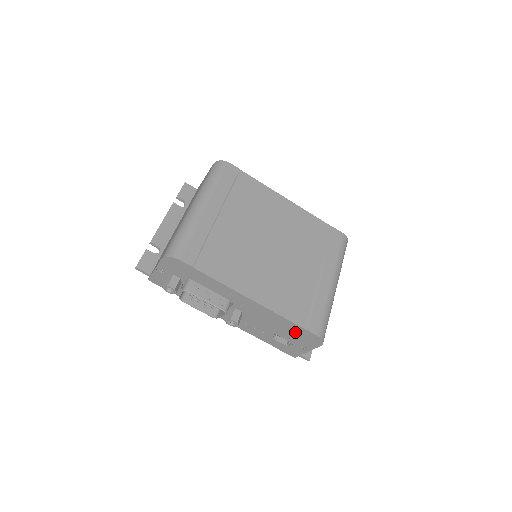
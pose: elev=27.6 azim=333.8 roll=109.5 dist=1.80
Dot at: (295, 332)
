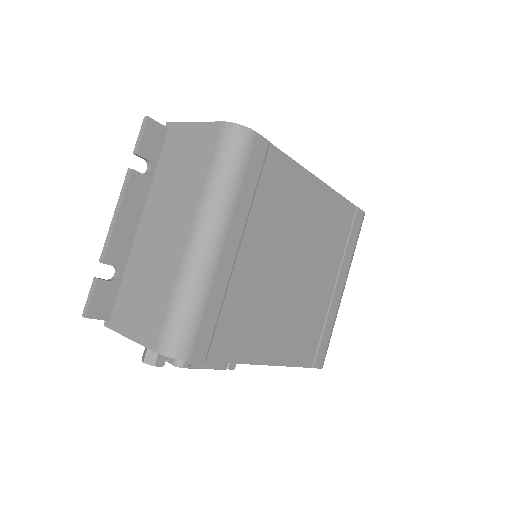
Dot at: occluded
